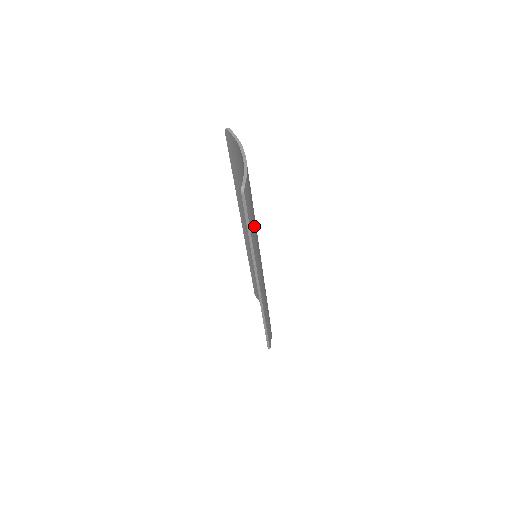
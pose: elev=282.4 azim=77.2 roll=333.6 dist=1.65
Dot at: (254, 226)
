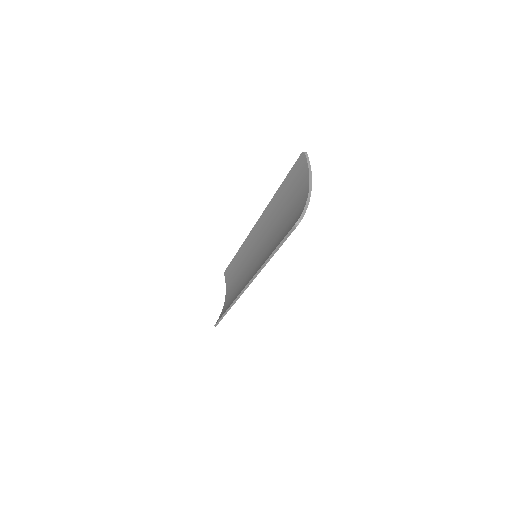
Dot at: occluded
